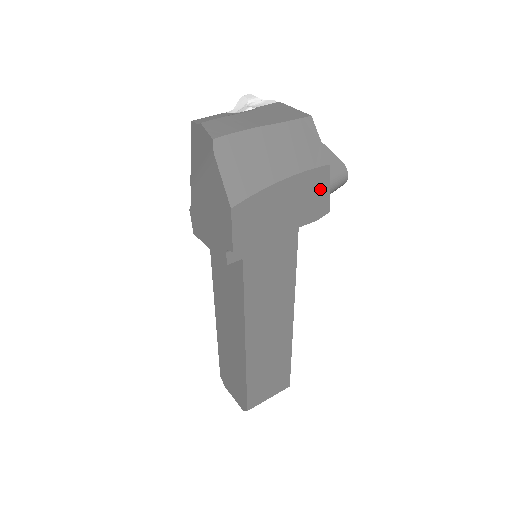
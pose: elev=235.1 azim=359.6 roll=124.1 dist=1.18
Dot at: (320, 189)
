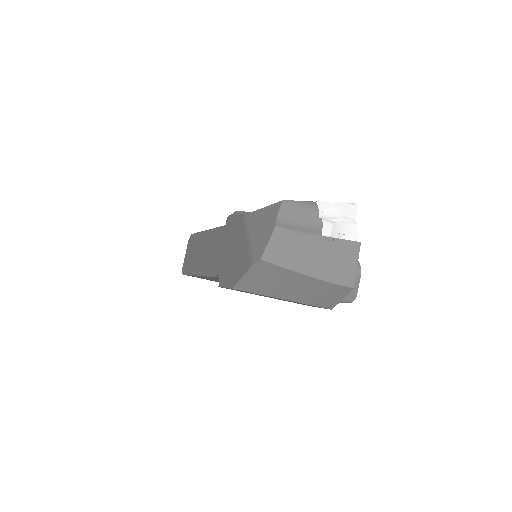
Dot at: occluded
